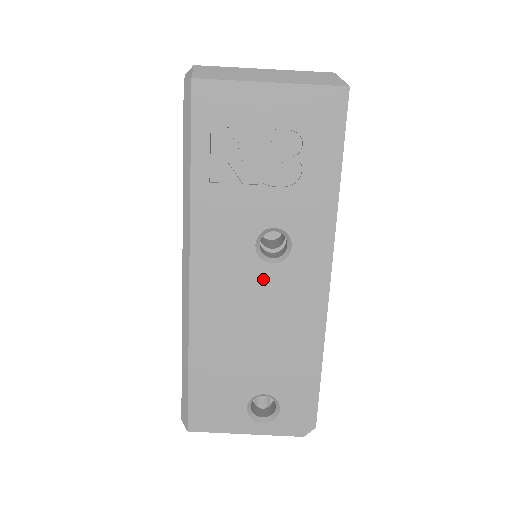
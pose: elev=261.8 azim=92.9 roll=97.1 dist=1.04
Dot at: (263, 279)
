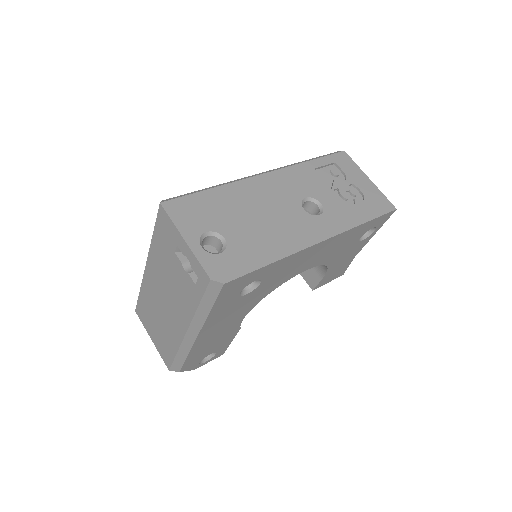
Dot at: (293, 208)
